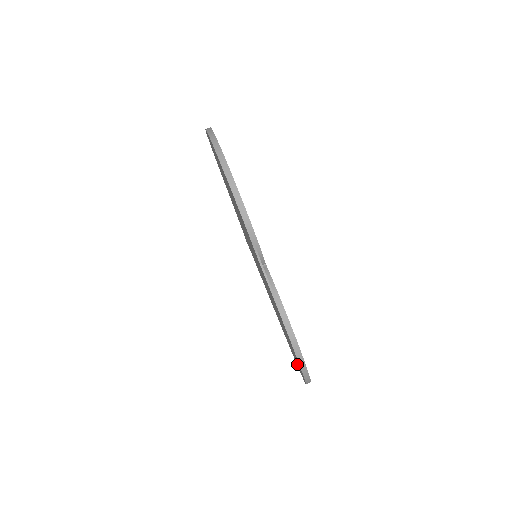
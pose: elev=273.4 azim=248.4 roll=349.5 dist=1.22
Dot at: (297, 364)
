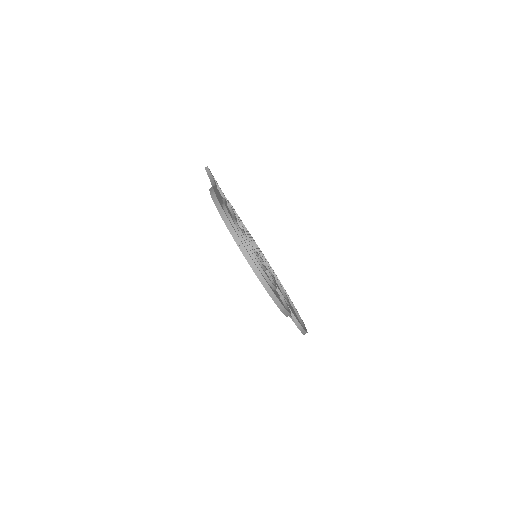
Dot at: occluded
